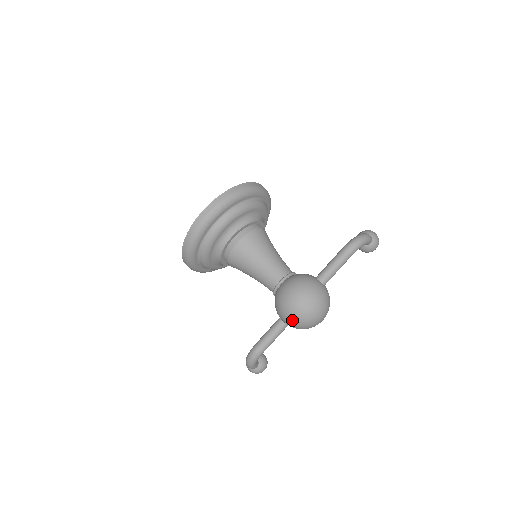
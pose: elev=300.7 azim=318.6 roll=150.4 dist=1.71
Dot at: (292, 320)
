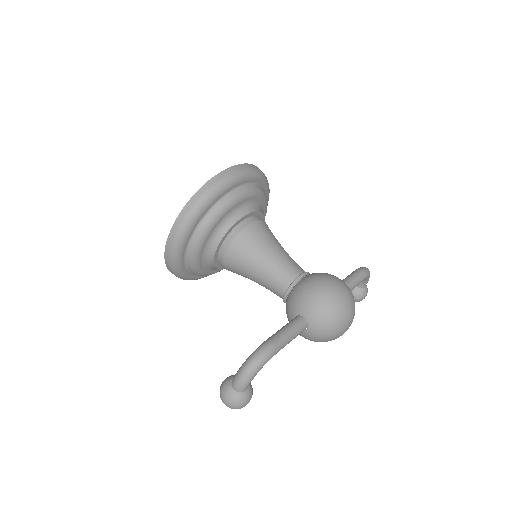
Dot at: (328, 309)
